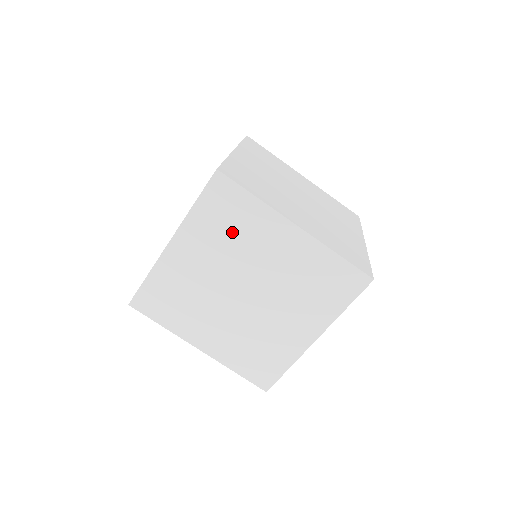
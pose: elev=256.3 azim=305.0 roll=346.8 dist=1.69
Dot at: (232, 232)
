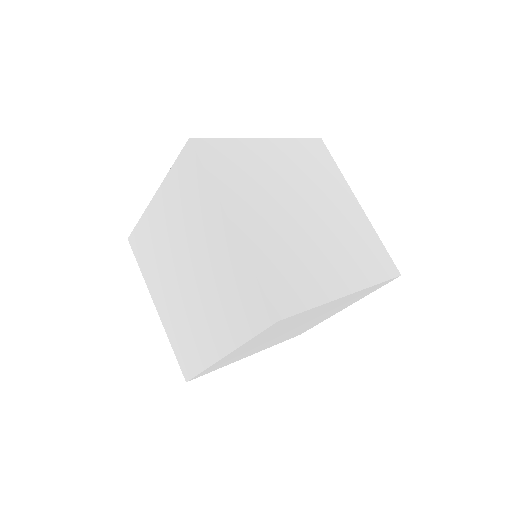
Dot at: (189, 206)
